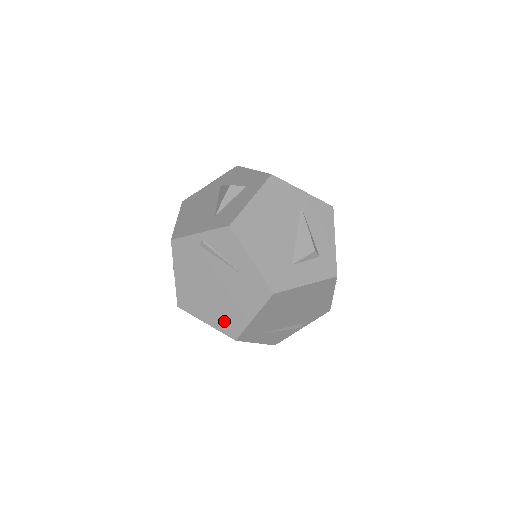
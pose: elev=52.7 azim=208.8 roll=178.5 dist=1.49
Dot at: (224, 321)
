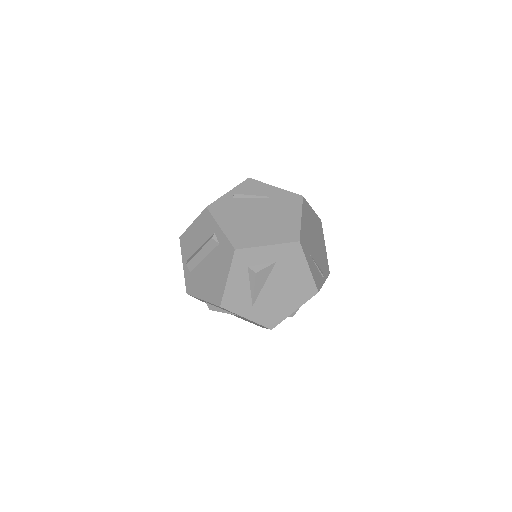
Dot at: (281, 234)
